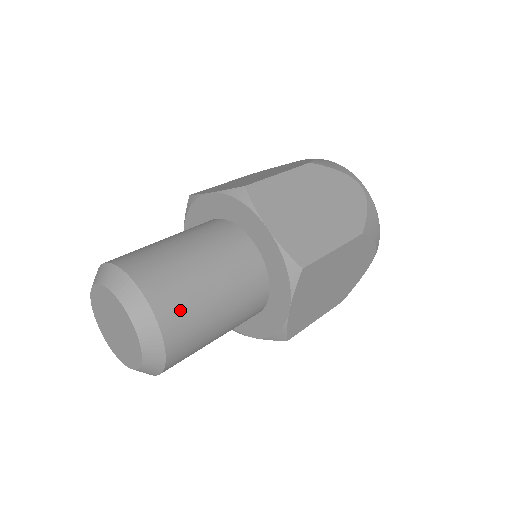
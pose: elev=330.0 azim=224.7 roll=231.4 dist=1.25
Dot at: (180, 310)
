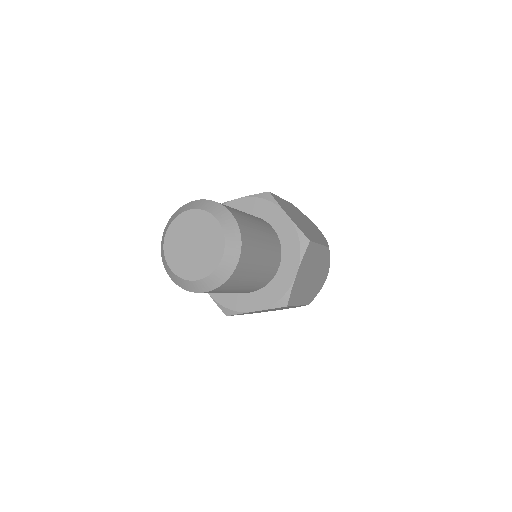
Dot at: (248, 234)
